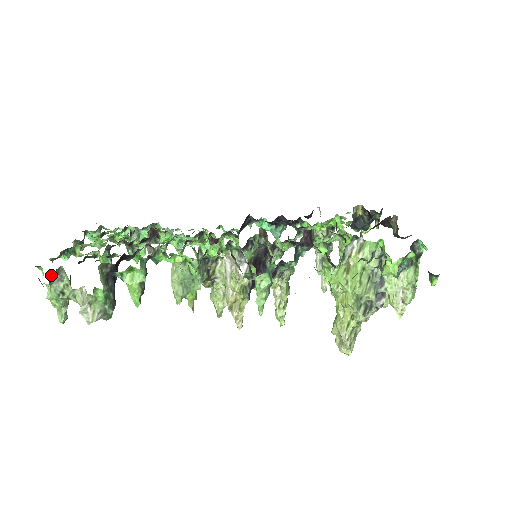
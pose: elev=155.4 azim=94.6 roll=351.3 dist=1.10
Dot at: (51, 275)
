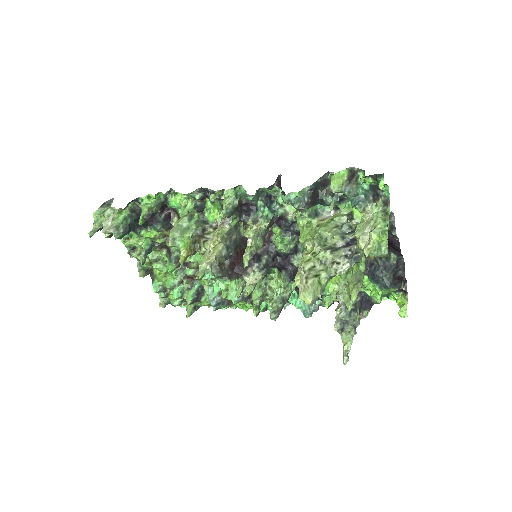
Dot at: (105, 203)
